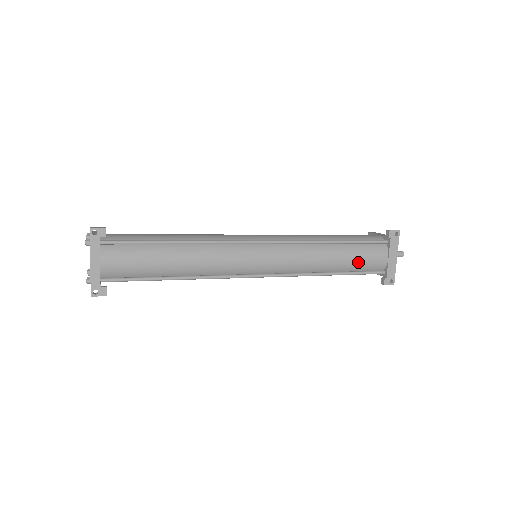
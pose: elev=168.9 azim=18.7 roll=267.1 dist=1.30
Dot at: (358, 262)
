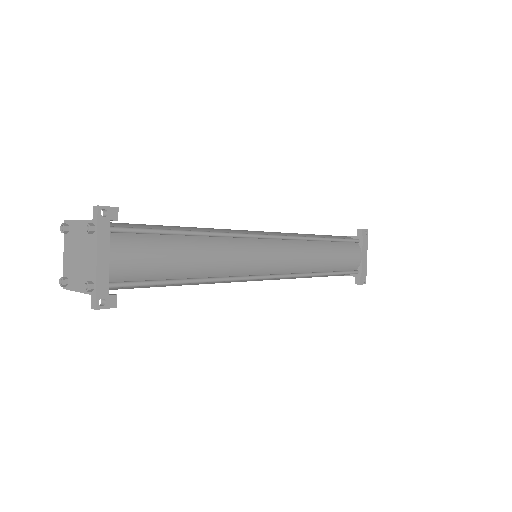
Dot at: (343, 261)
